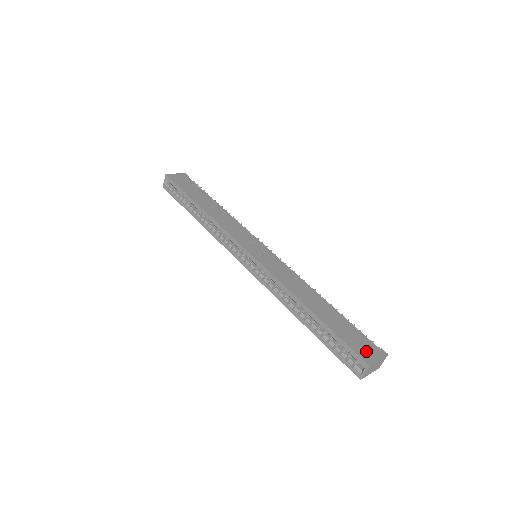
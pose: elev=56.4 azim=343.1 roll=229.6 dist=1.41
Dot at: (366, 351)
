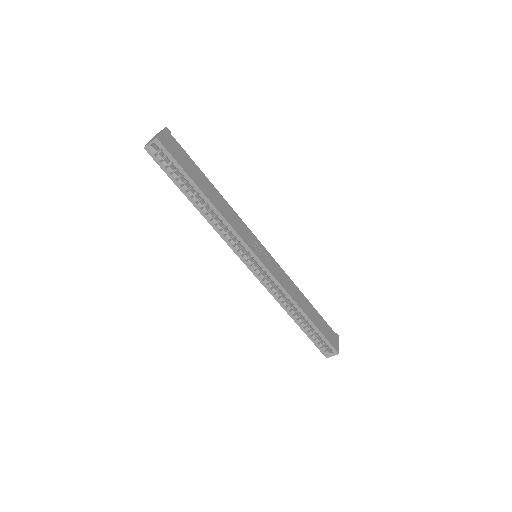
Dot at: (334, 341)
